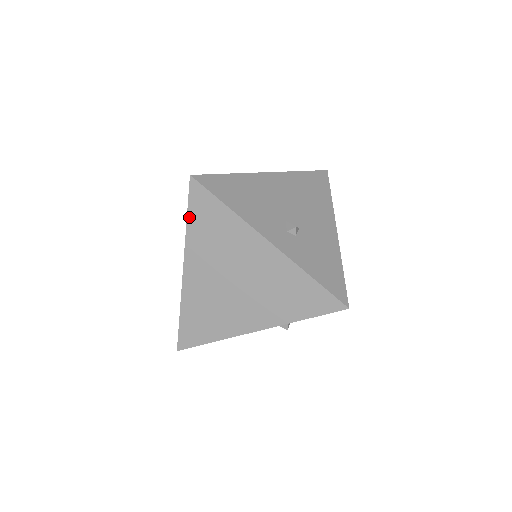
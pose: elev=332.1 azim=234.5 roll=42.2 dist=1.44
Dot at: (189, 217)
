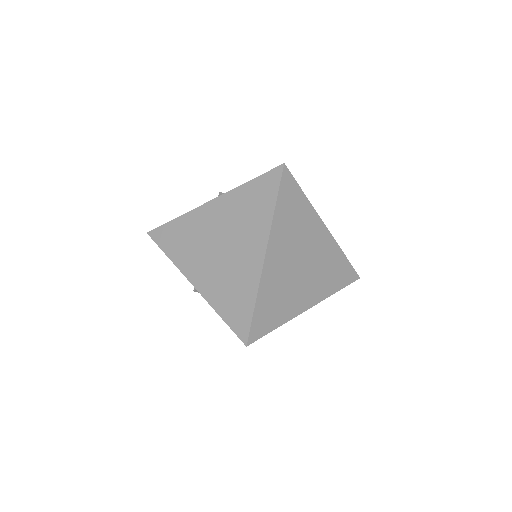
Dot at: (278, 201)
